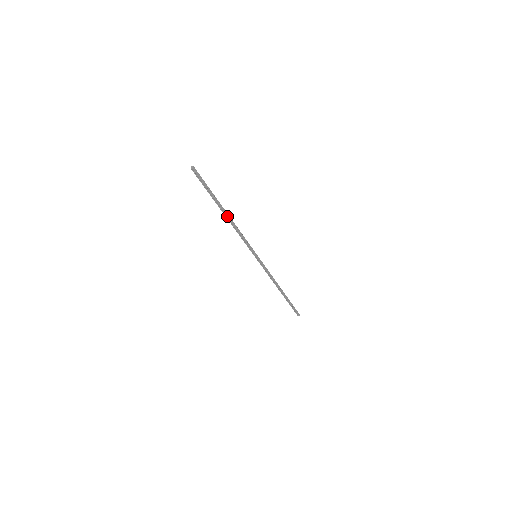
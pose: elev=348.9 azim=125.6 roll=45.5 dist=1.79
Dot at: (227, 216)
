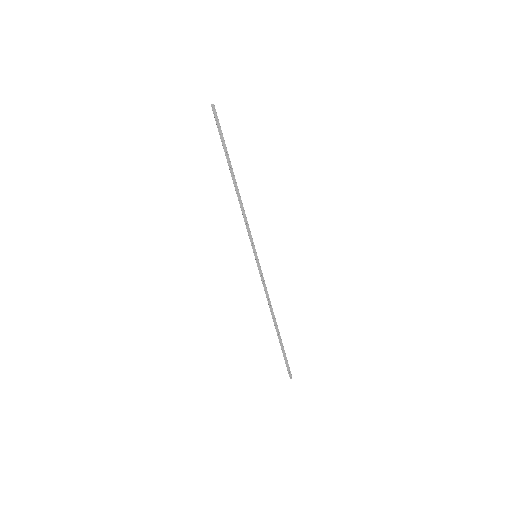
Dot at: (234, 183)
